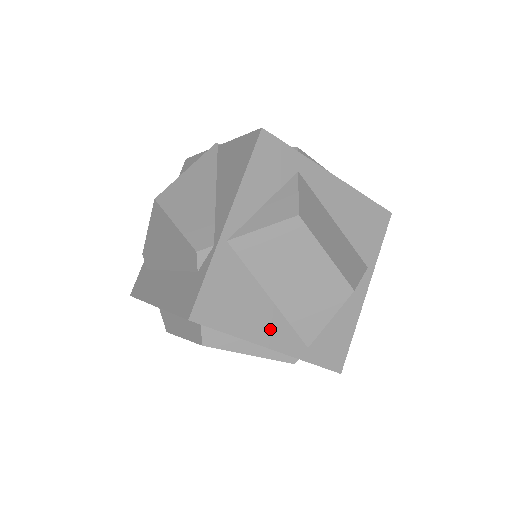
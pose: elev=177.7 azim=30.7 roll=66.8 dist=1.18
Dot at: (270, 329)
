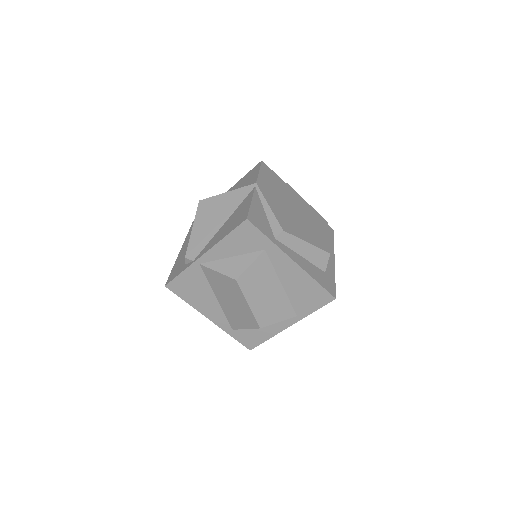
Dot at: (211, 311)
